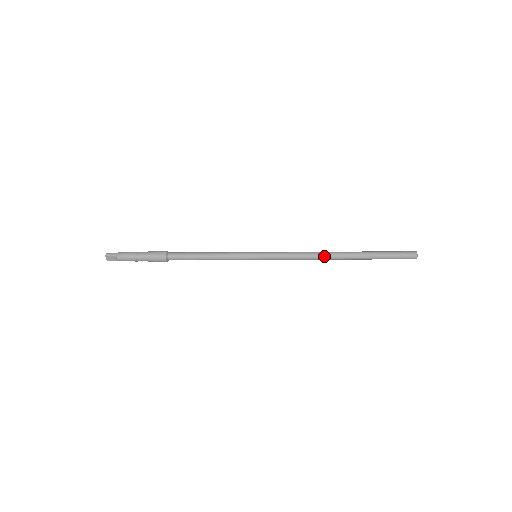
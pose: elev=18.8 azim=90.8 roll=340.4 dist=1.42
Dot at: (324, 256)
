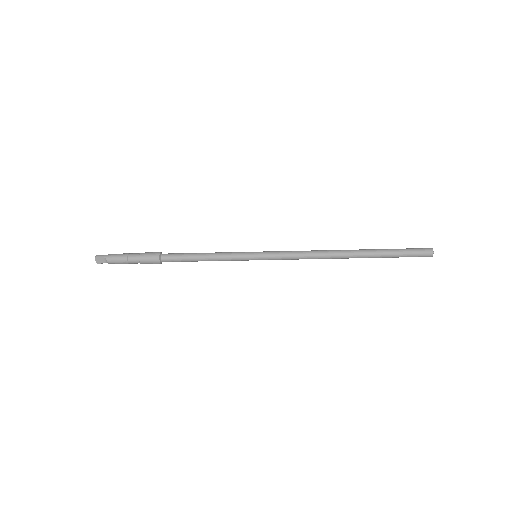
Dot at: (330, 254)
